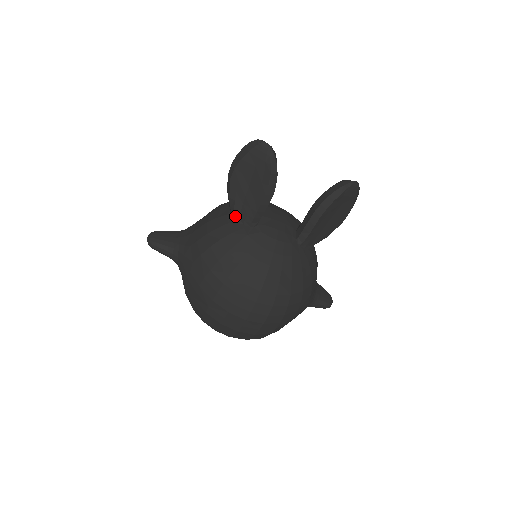
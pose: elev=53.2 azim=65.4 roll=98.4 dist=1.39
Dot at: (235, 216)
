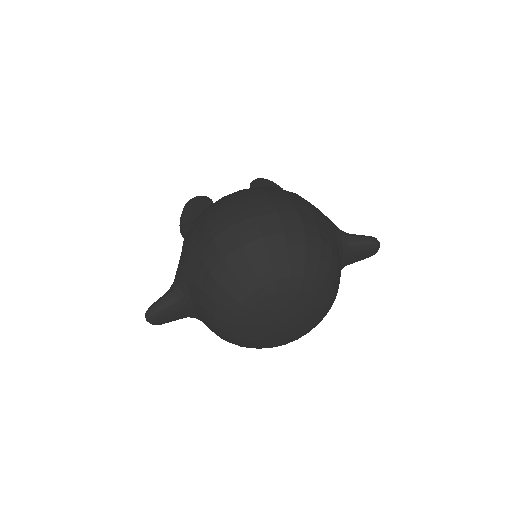
Dot at: occluded
